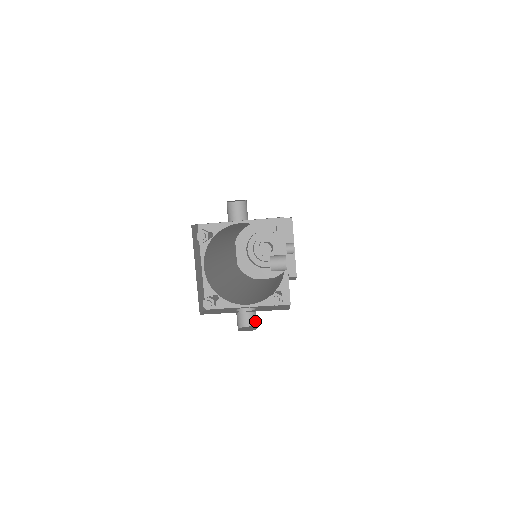
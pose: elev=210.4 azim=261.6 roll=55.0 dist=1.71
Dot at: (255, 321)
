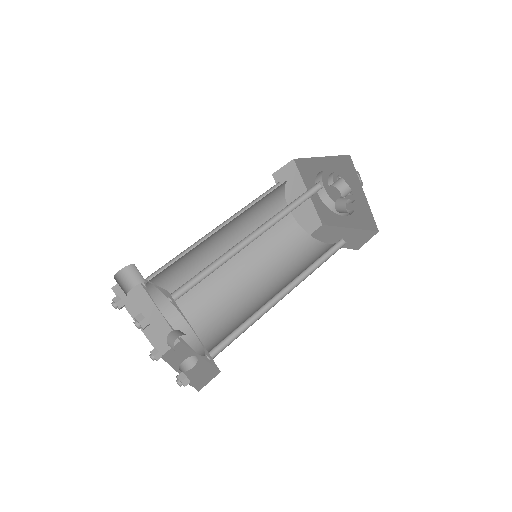
Dot at: occluded
